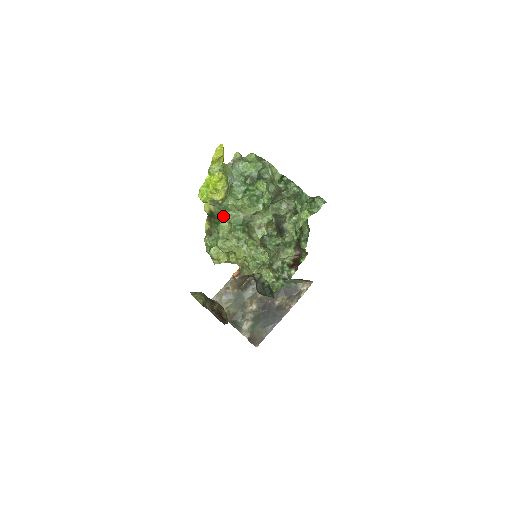
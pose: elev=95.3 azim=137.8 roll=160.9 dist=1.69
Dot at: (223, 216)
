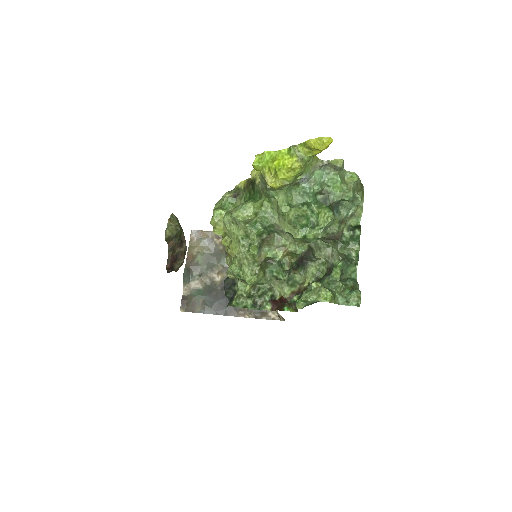
Dot at: (260, 199)
